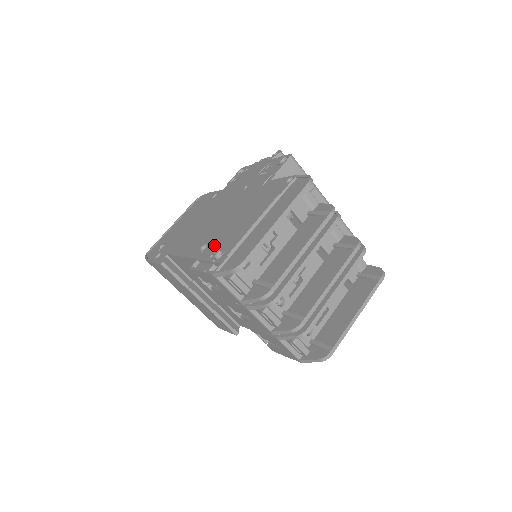
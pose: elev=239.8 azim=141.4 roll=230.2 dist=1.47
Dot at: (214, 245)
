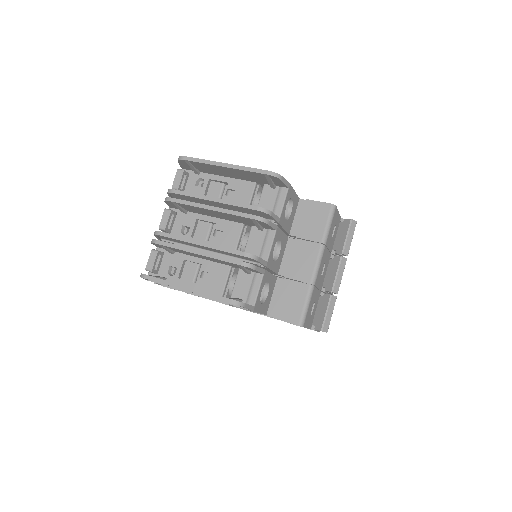
Dot at: occluded
